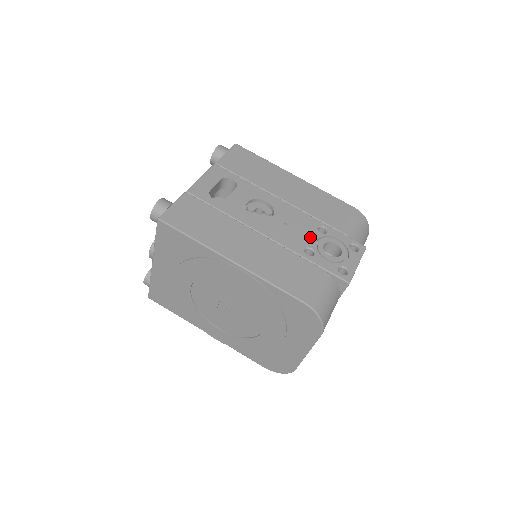
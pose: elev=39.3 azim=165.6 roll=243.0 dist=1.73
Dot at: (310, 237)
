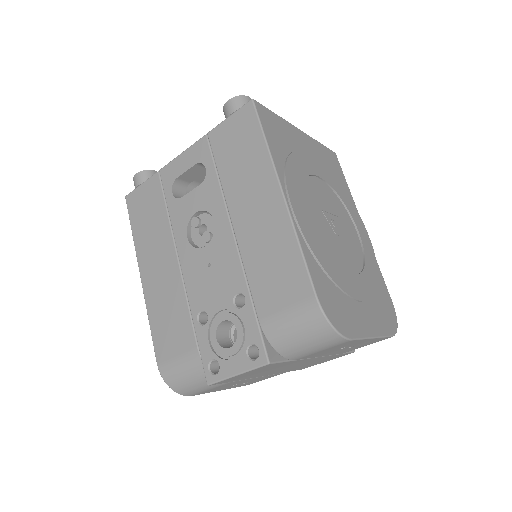
Dot at: (218, 300)
